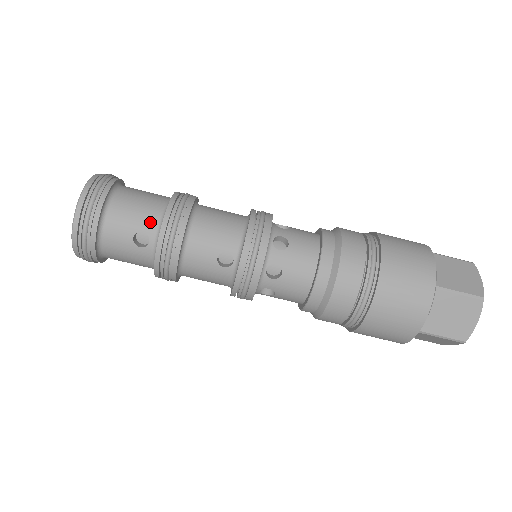
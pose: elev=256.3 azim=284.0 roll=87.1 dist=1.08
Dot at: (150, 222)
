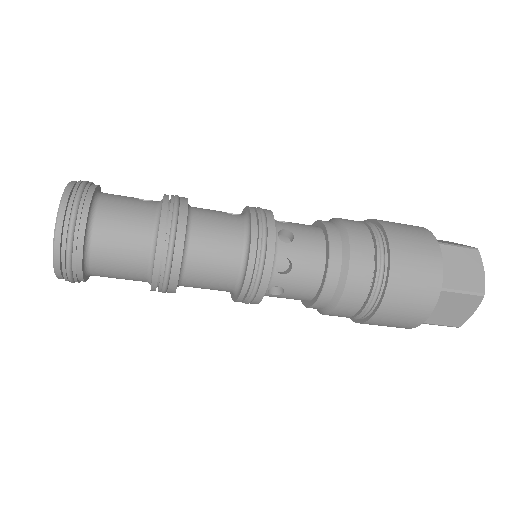
Dot at: (138, 280)
